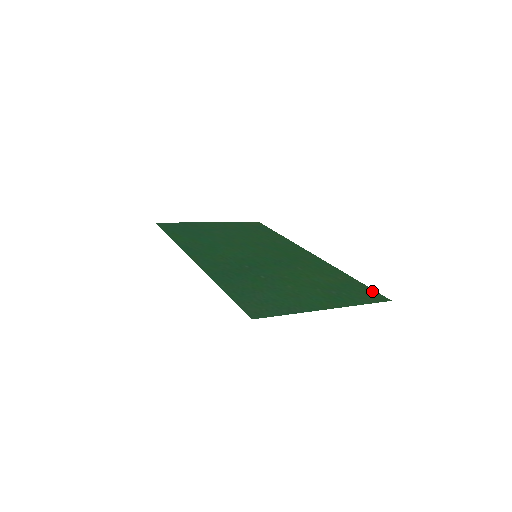
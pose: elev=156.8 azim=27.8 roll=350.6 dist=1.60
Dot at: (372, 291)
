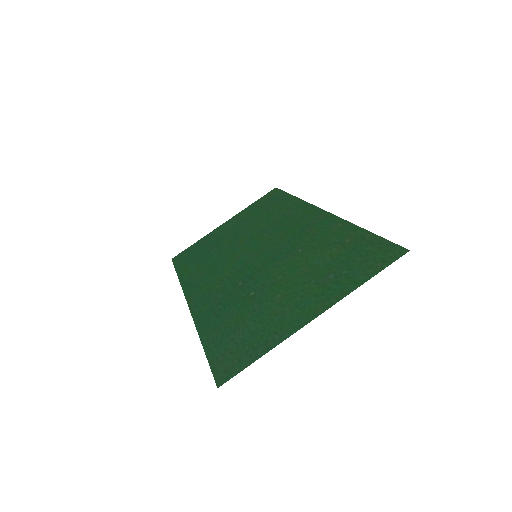
Dot at: (385, 245)
